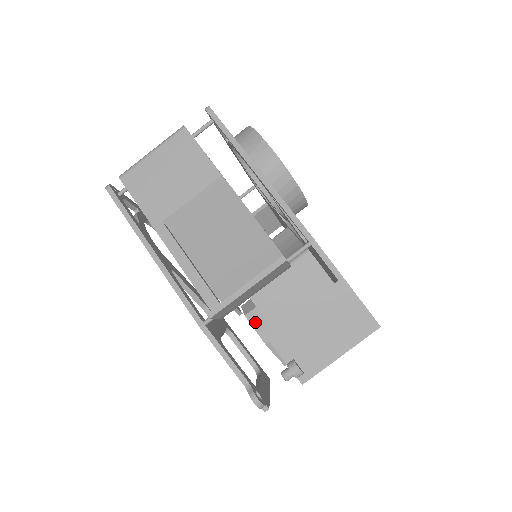
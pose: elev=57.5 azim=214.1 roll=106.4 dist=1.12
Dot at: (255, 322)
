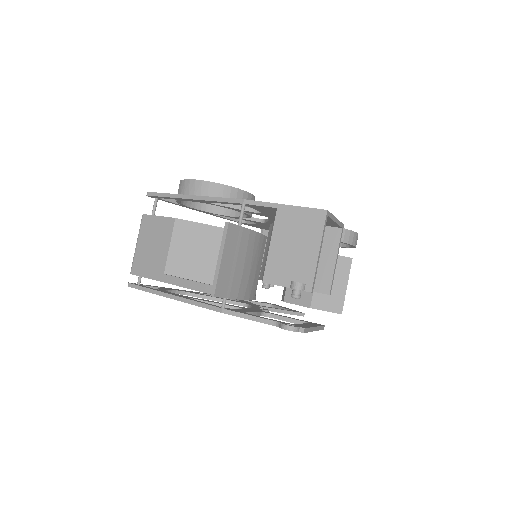
Dot at: (292, 300)
